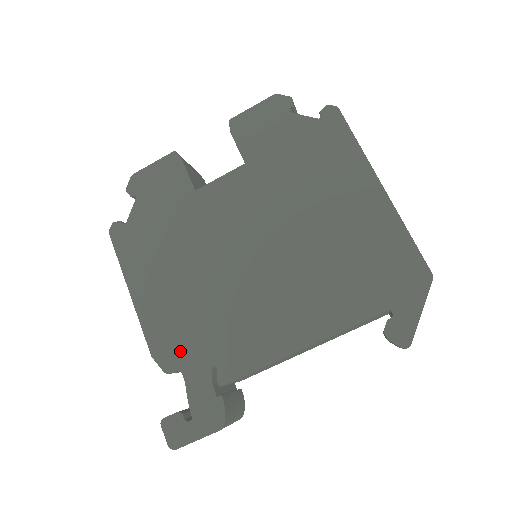
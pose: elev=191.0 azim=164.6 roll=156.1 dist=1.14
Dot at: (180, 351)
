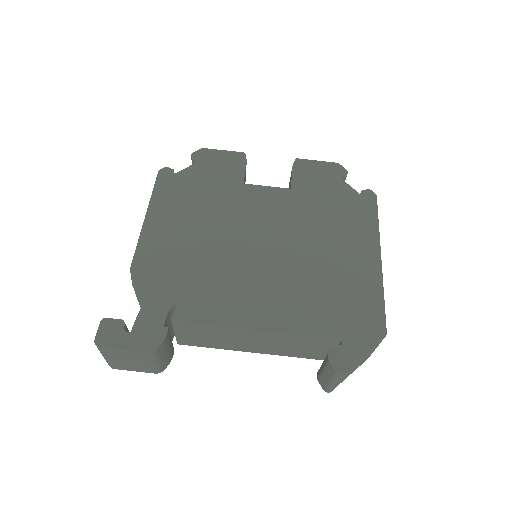
Dot at: (157, 277)
